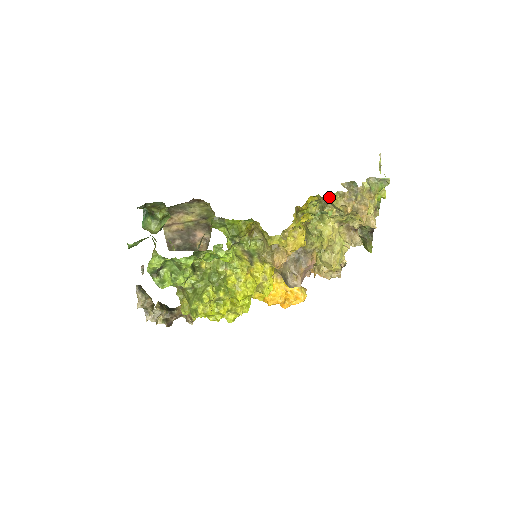
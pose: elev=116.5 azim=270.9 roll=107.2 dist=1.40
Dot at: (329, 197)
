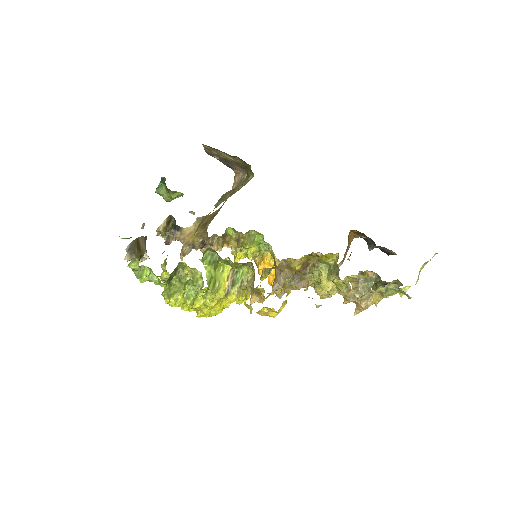
Dot at: (334, 283)
